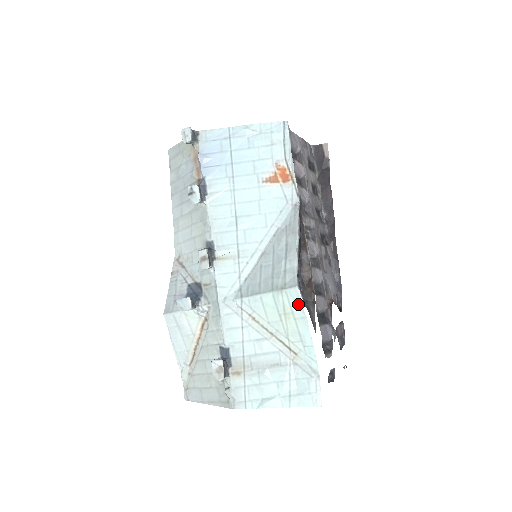
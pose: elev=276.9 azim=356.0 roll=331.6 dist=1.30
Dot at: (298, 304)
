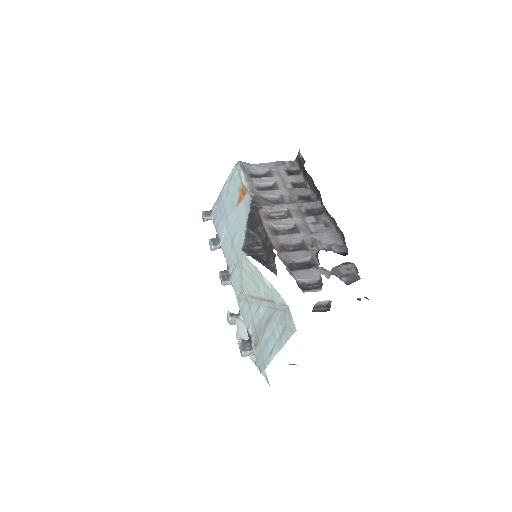
Dot at: (248, 262)
